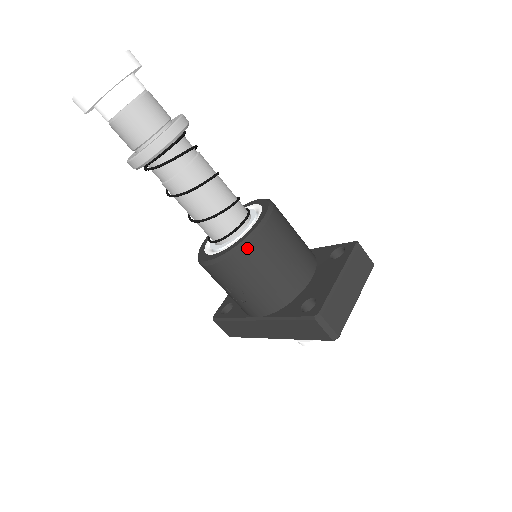
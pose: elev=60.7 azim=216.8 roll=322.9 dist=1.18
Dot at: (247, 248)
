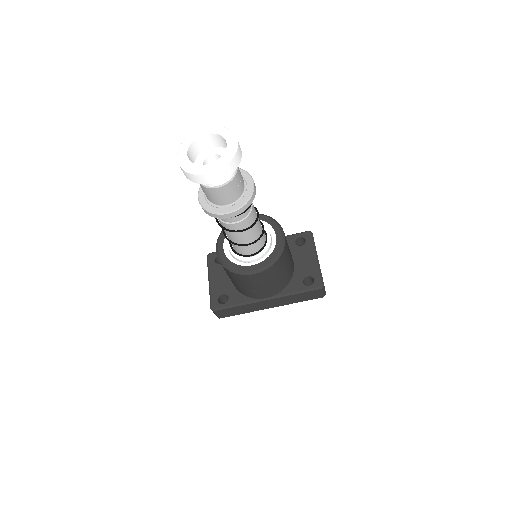
Dot at: (282, 256)
